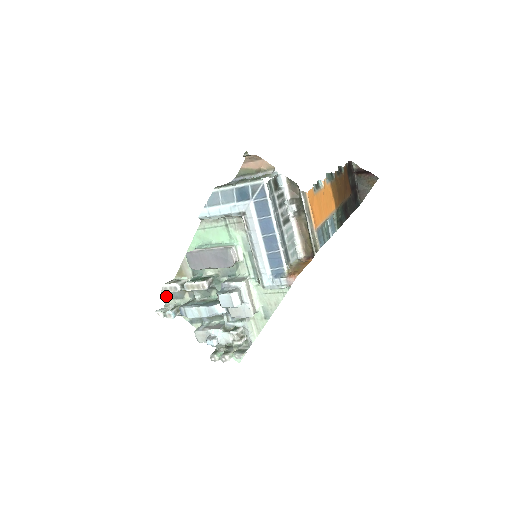
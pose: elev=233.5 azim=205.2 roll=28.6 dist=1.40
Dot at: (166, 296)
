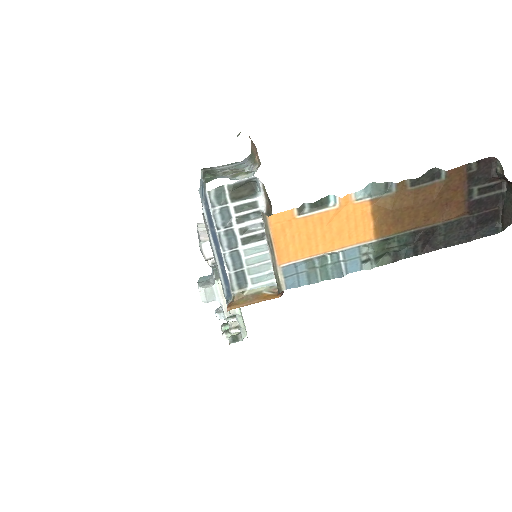
Dot at: occluded
